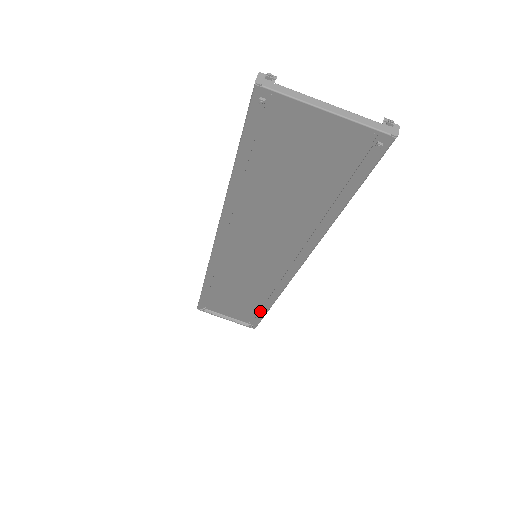
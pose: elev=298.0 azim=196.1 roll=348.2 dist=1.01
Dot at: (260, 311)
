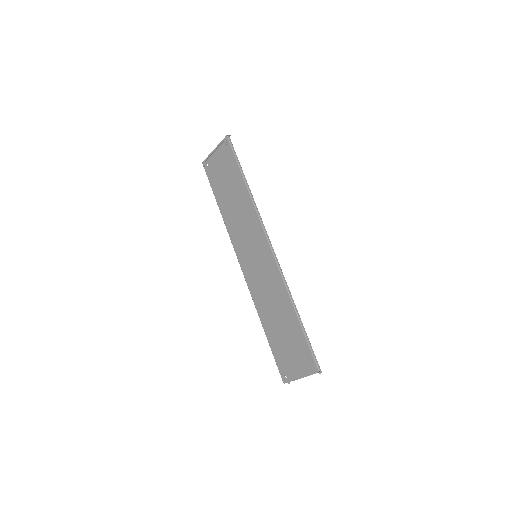
Dot at: (297, 326)
